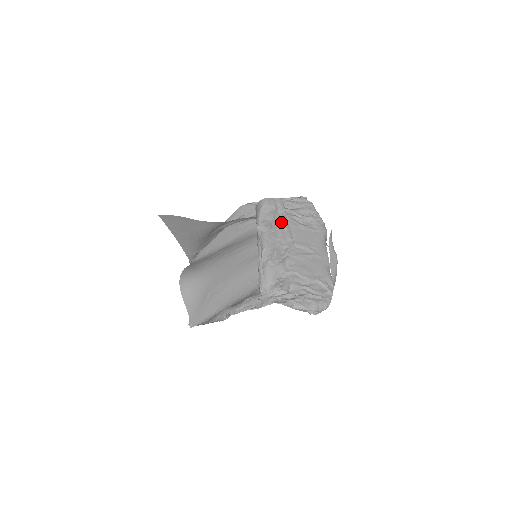
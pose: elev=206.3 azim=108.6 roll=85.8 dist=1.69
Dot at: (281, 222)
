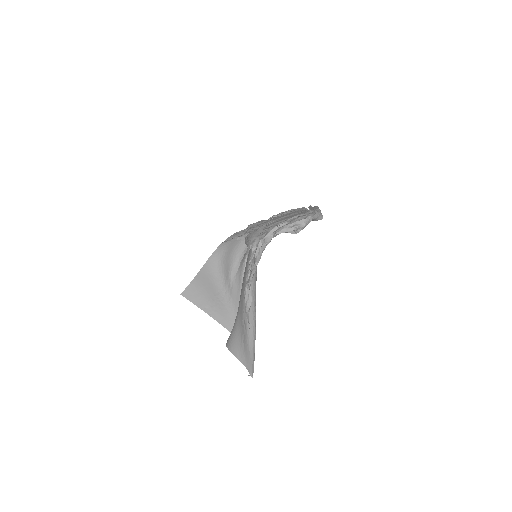
Dot at: occluded
